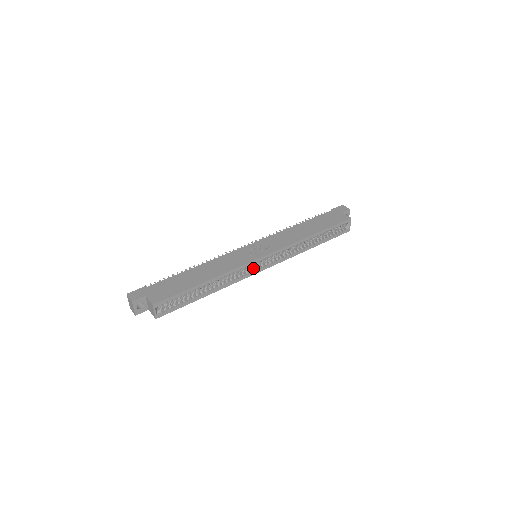
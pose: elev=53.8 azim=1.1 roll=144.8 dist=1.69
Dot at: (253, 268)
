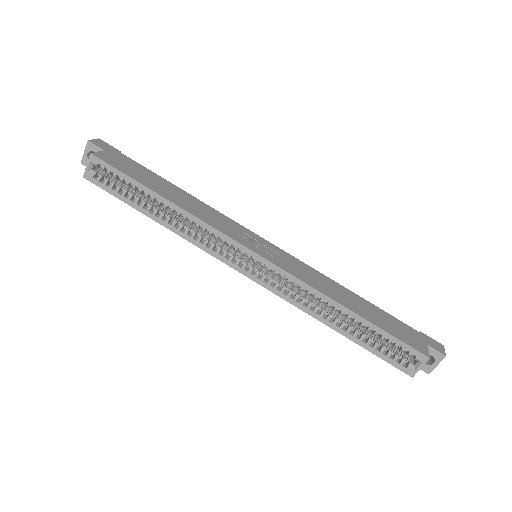
Dot at: (232, 255)
